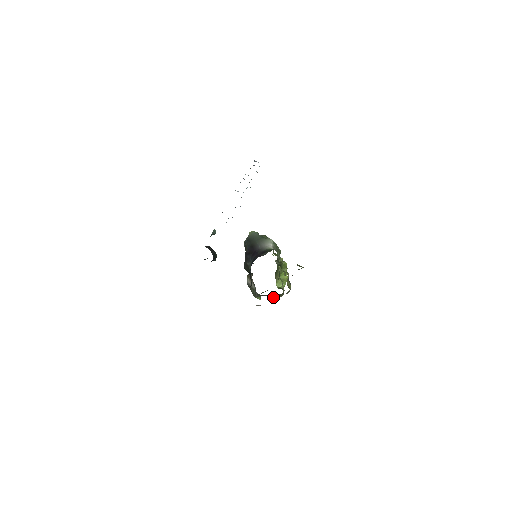
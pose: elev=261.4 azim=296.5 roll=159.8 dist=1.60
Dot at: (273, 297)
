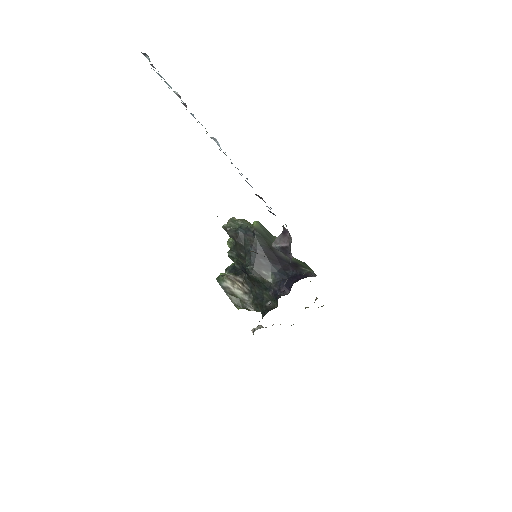
Dot at: occluded
